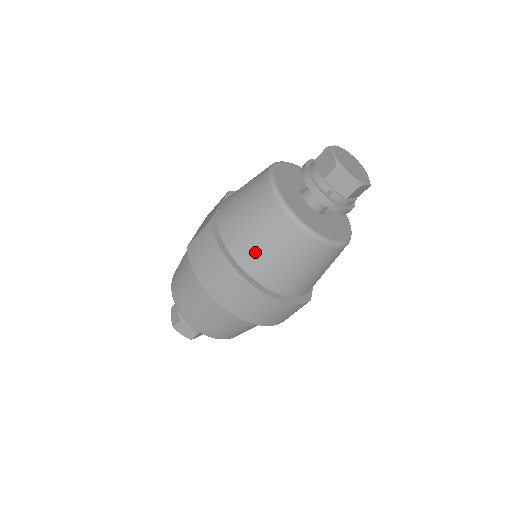
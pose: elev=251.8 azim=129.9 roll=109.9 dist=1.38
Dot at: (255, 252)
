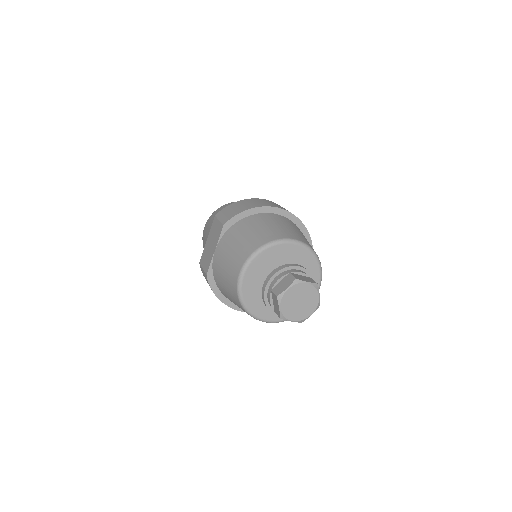
Dot at: occluded
